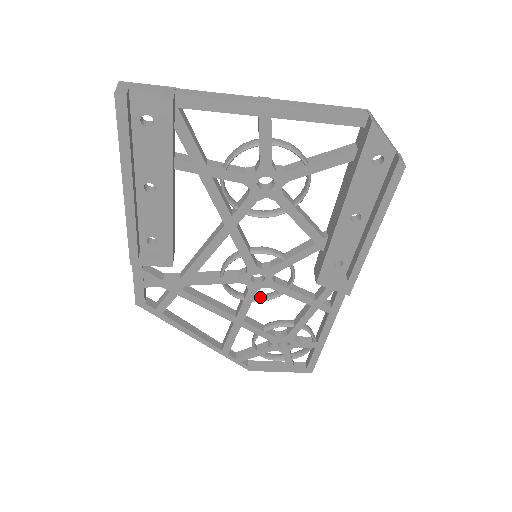
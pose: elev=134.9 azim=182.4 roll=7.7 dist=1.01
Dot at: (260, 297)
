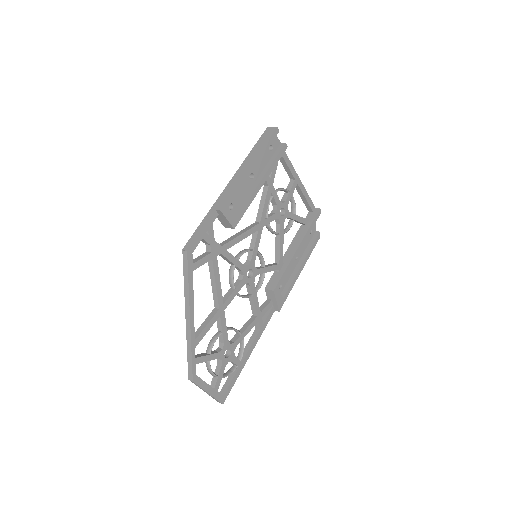
Dot at: (239, 294)
